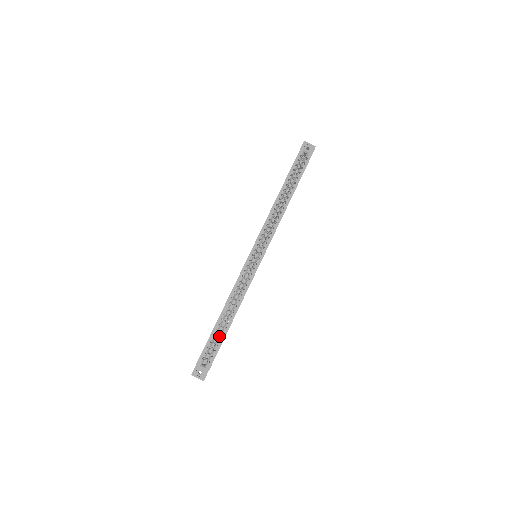
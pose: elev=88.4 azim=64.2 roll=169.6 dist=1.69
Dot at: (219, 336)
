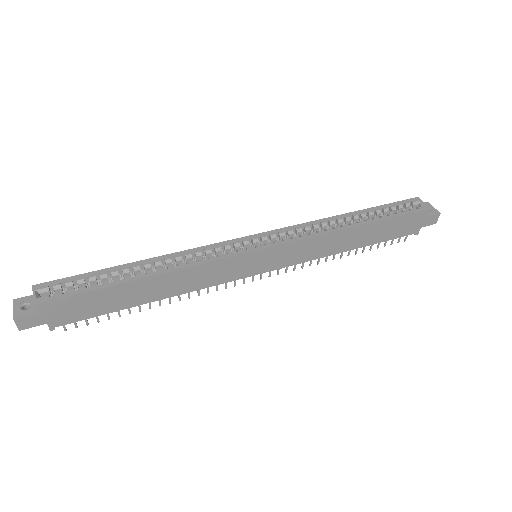
Dot at: (103, 281)
